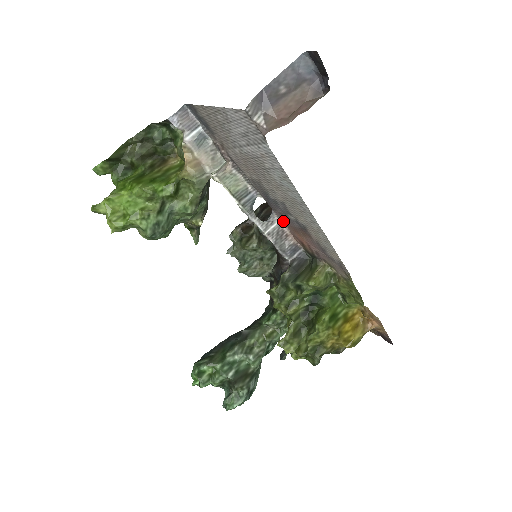
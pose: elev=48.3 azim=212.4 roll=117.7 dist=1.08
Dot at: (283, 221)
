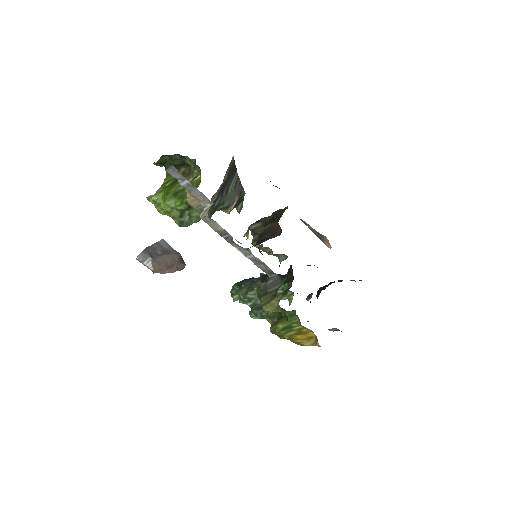
Dot at: occluded
